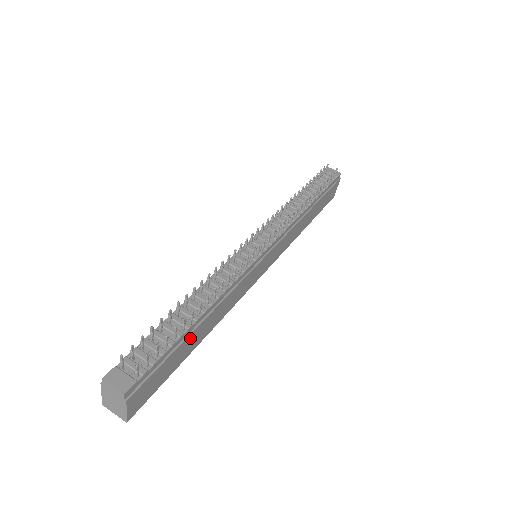
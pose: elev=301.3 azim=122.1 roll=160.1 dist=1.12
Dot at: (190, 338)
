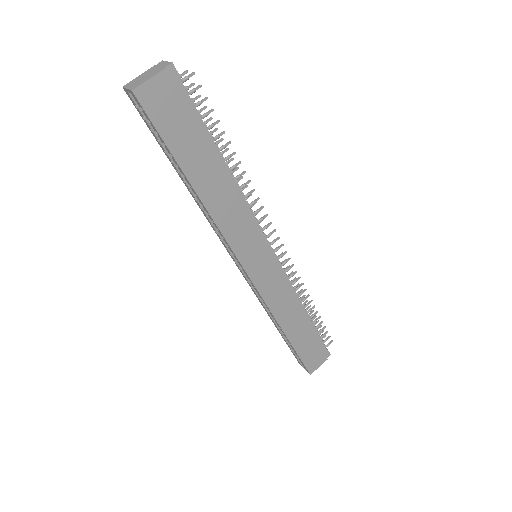
Dot at: (206, 155)
